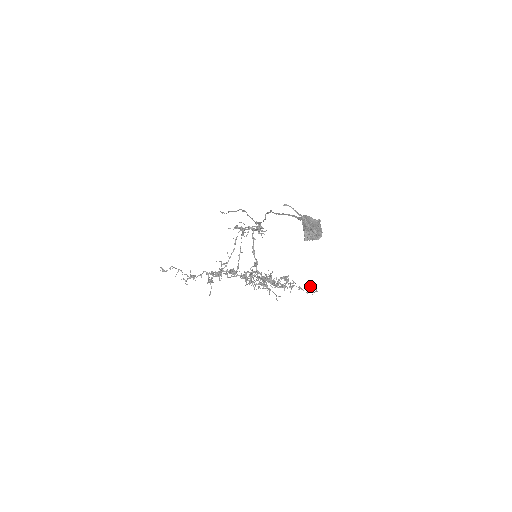
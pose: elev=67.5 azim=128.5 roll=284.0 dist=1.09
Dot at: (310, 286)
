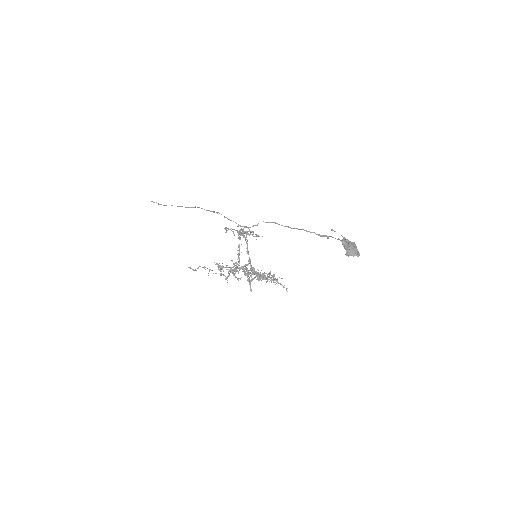
Dot at: (274, 276)
